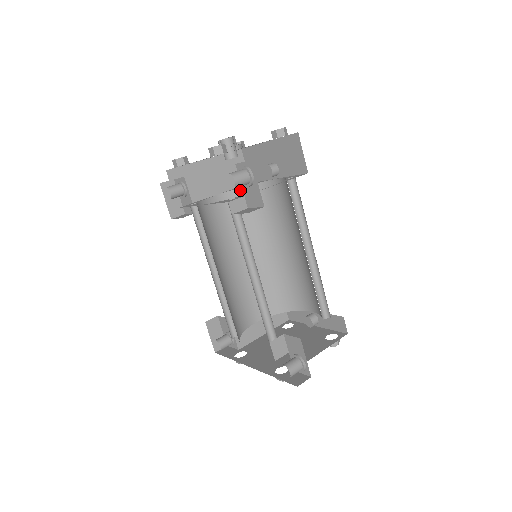
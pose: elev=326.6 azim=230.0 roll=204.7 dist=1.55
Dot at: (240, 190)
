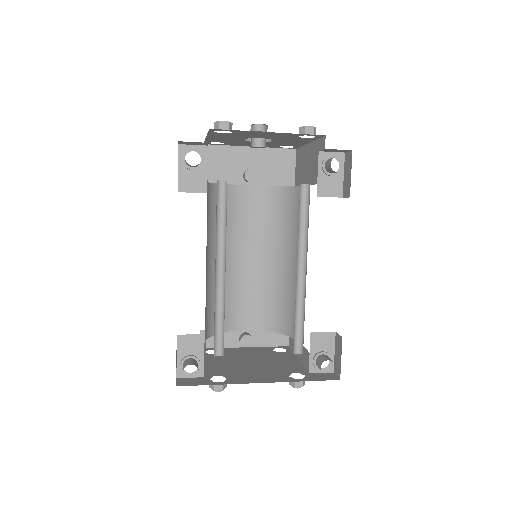
Dot at: (214, 186)
